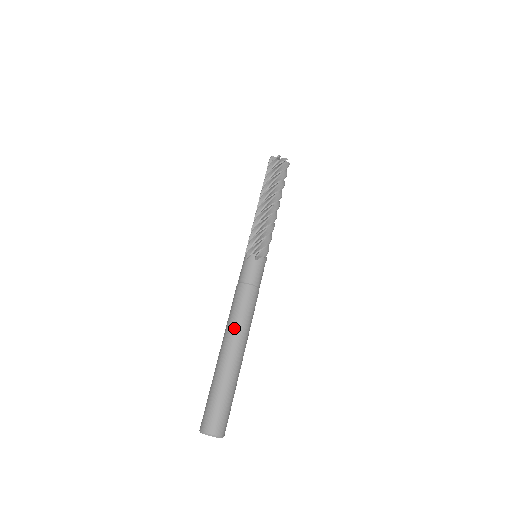
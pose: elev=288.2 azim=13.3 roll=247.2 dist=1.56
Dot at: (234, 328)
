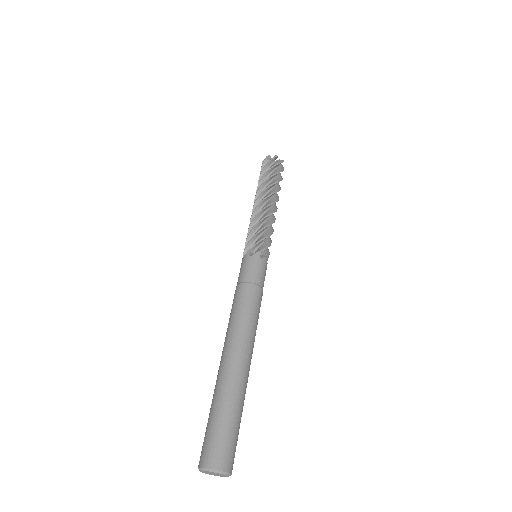
Dot at: (242, 334)
